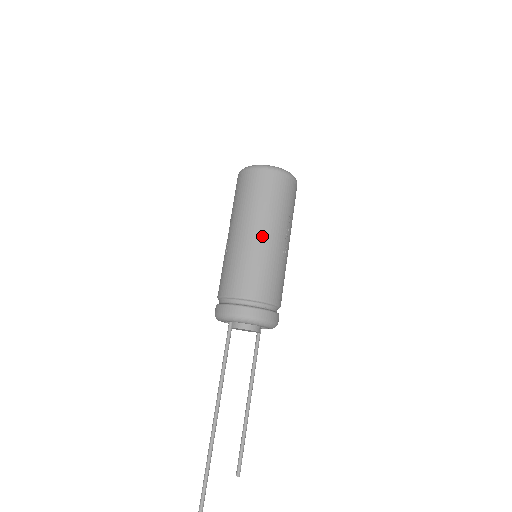
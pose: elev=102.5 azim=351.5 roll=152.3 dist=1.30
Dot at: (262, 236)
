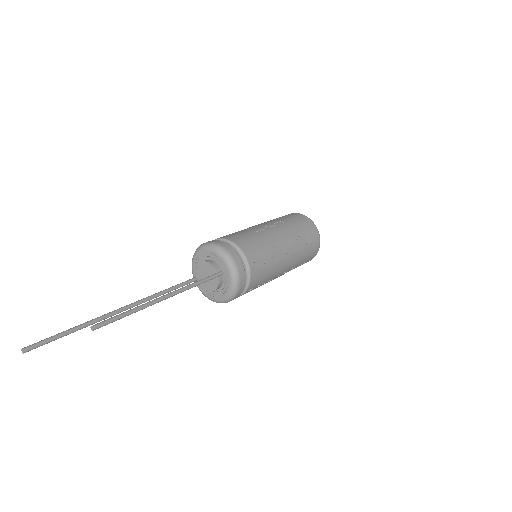
Dot at: occluded
